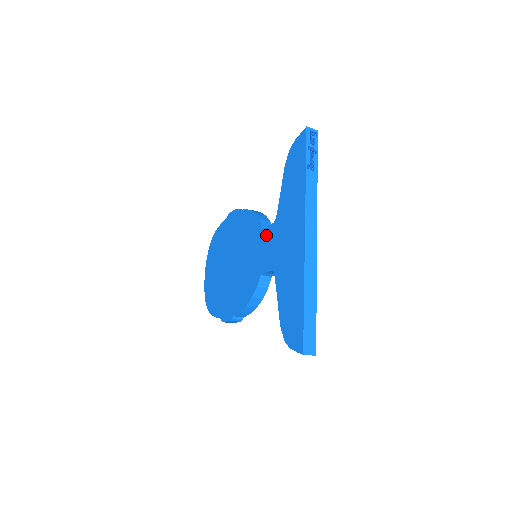
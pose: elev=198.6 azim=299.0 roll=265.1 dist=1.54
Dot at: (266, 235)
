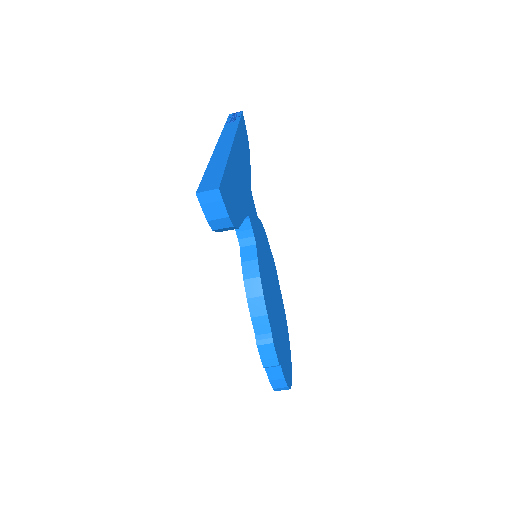
Dot at: occluded
